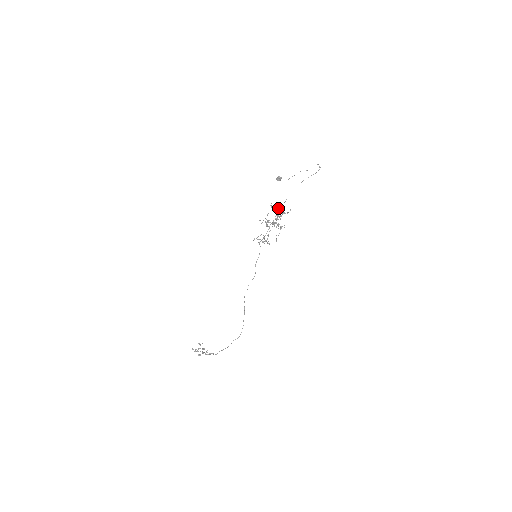
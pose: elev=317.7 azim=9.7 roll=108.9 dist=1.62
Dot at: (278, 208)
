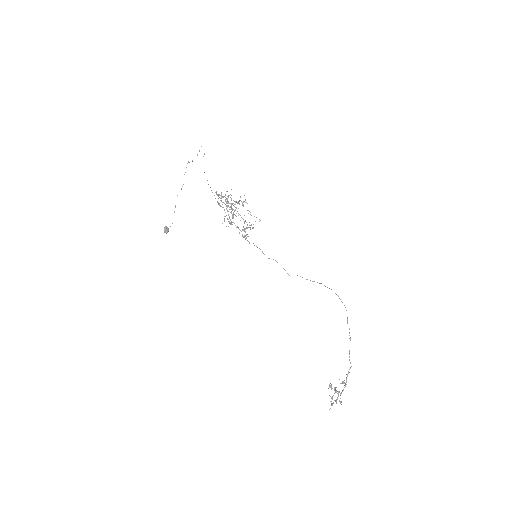
Dot at: occluded
